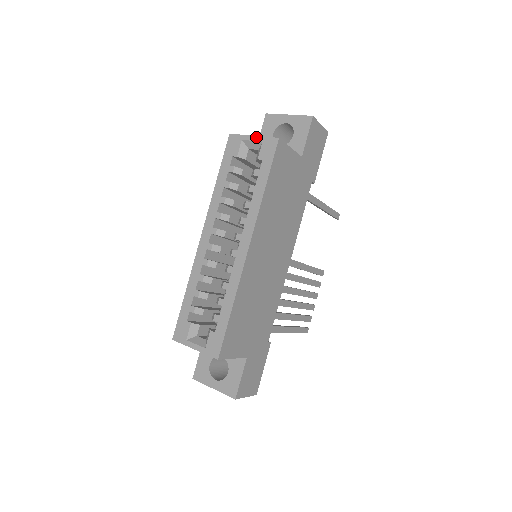
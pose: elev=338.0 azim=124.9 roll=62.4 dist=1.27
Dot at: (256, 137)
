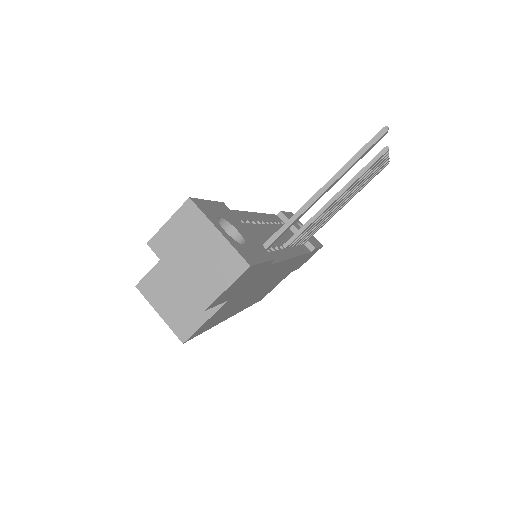
Dot at: (162, 318)
